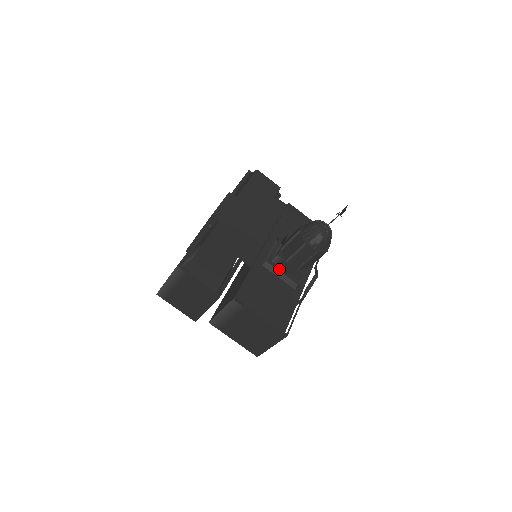
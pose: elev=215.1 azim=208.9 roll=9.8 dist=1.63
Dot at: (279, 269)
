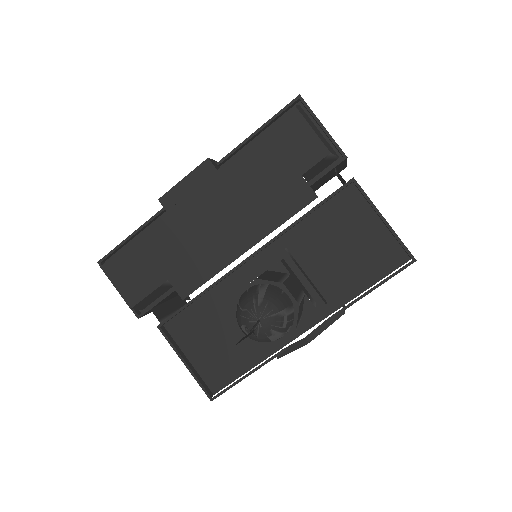
Dot at: occluded
